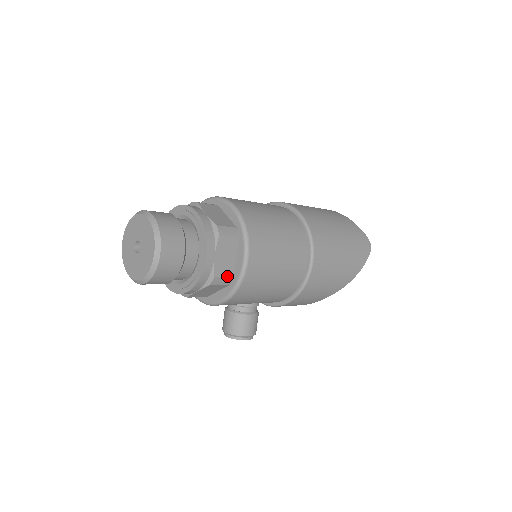
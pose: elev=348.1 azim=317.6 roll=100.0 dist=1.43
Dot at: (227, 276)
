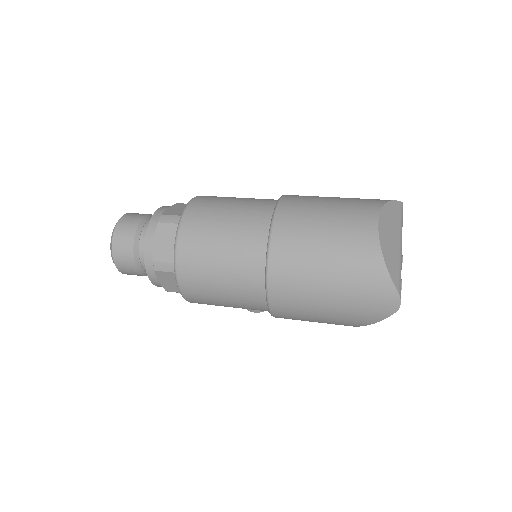
Dot at: occluded
